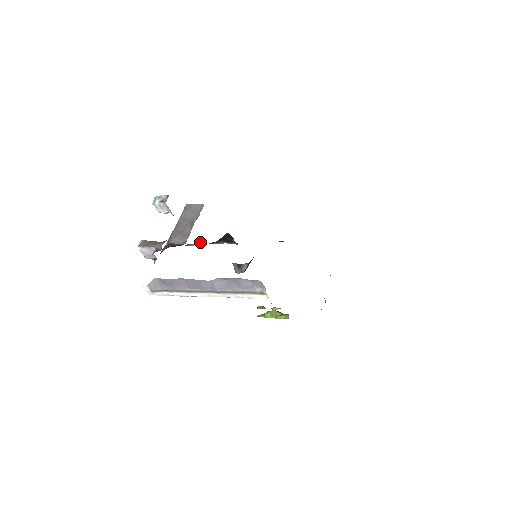
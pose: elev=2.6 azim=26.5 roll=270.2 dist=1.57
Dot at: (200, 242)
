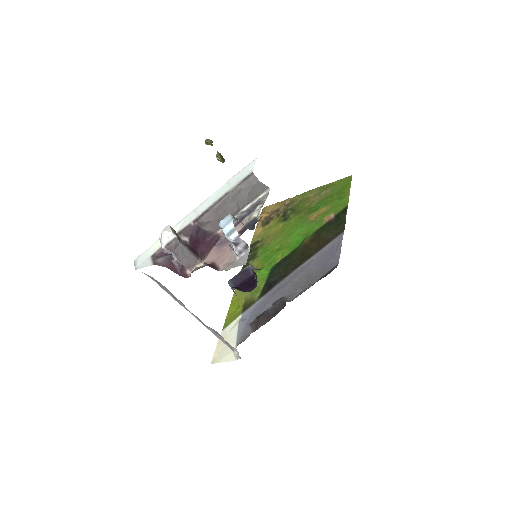
Dot at: occluded
